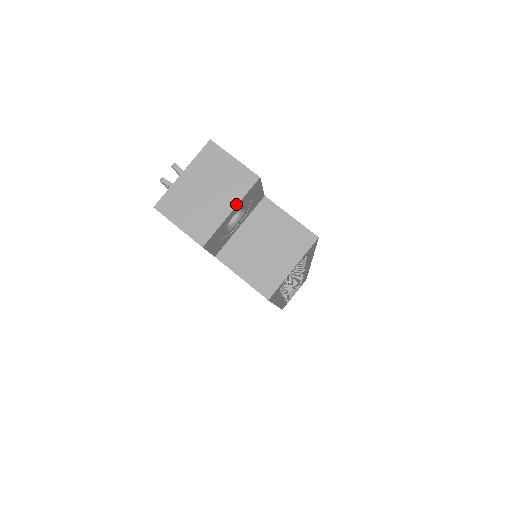
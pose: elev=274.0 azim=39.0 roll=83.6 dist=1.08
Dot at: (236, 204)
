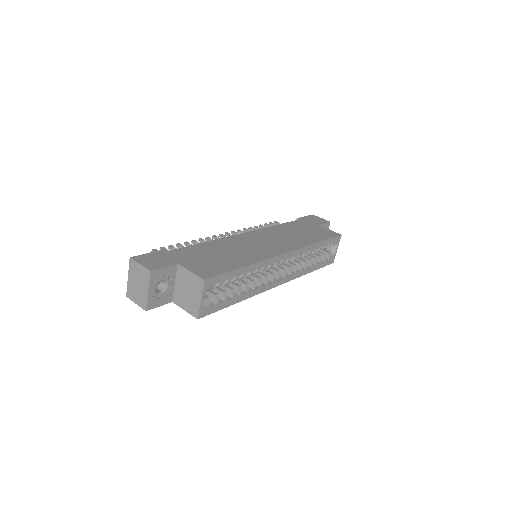
Dot at: (148, 287)
